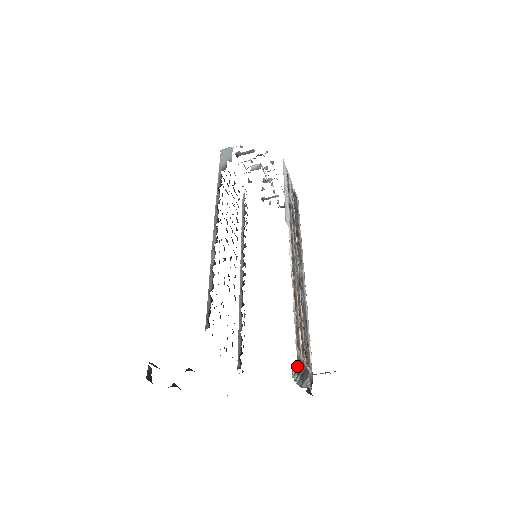
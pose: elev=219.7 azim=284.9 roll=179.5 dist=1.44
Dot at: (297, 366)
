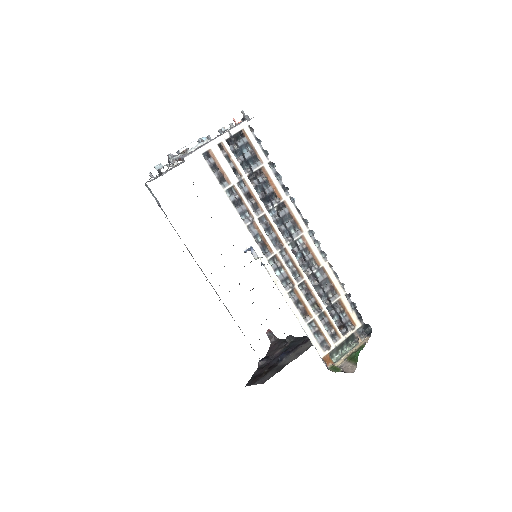
Dot at: (334, 353)
